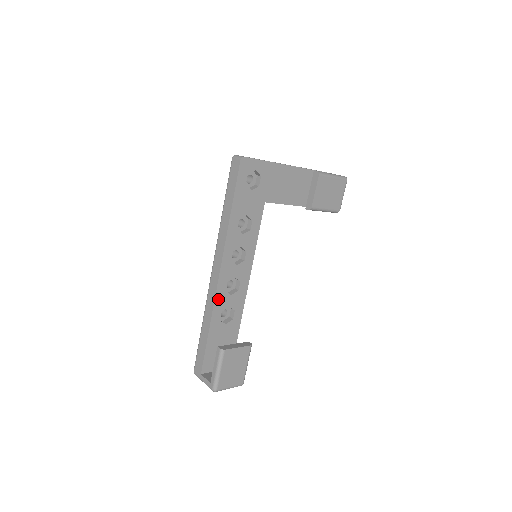
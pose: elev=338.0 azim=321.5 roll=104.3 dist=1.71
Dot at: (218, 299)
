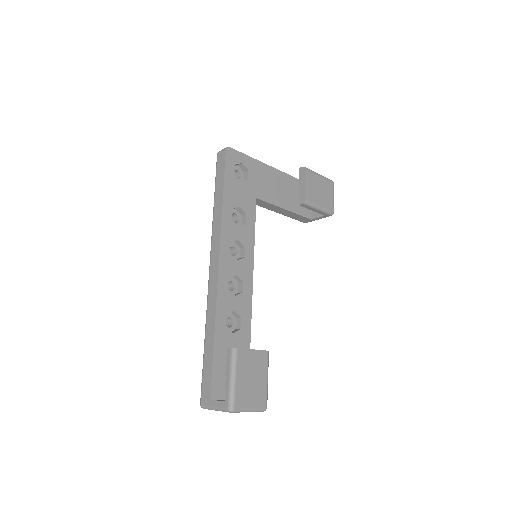
Dot at: (220, 297)
